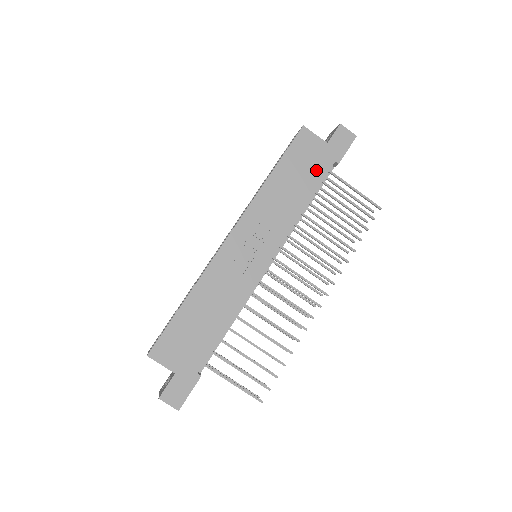
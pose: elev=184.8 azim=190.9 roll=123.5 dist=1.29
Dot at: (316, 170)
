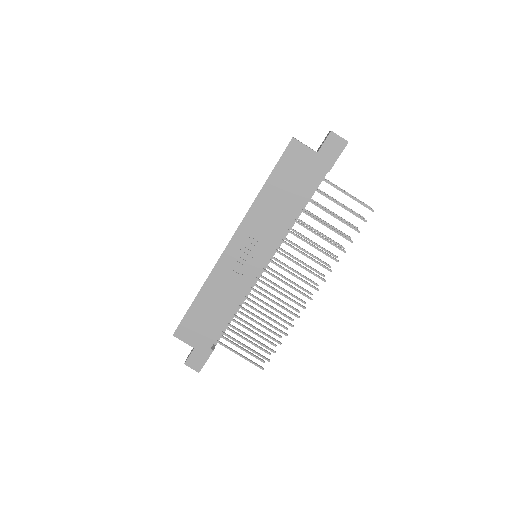
Dot at: (306, 181)
